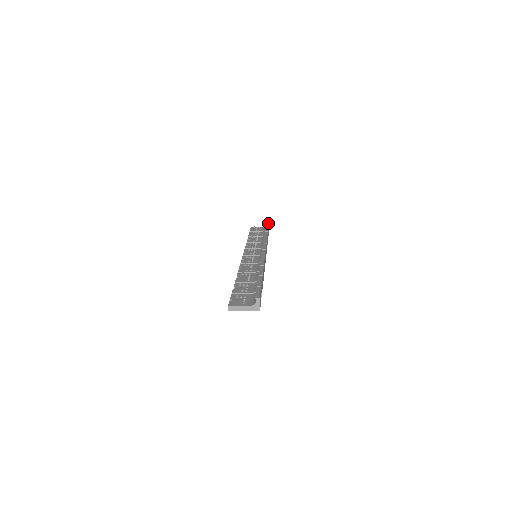
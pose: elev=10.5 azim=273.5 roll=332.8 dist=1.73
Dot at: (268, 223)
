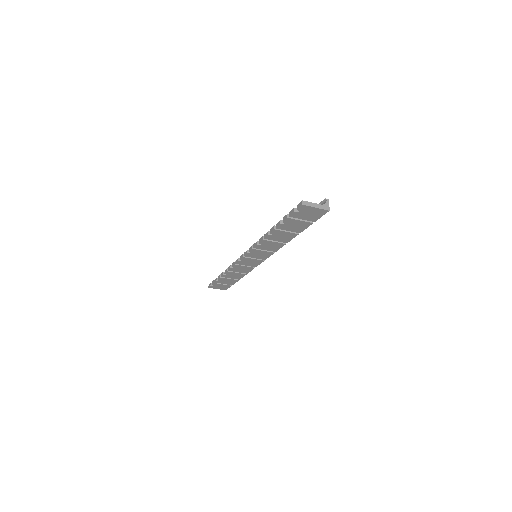
Dot at: occluded
